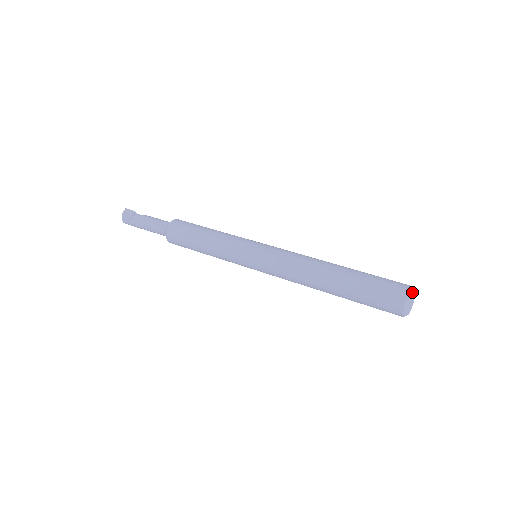
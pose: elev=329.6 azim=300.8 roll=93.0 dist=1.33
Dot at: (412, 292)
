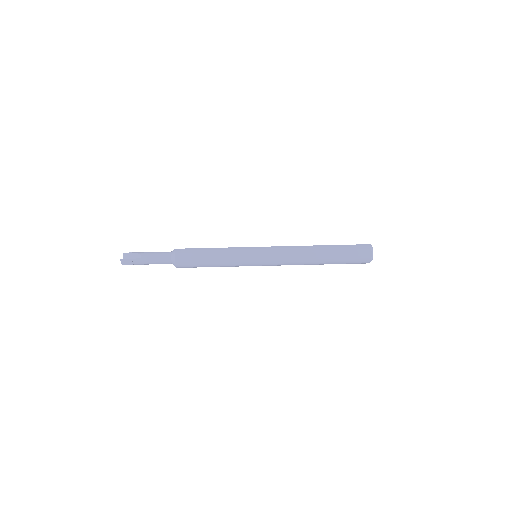
Dot at: occluded
